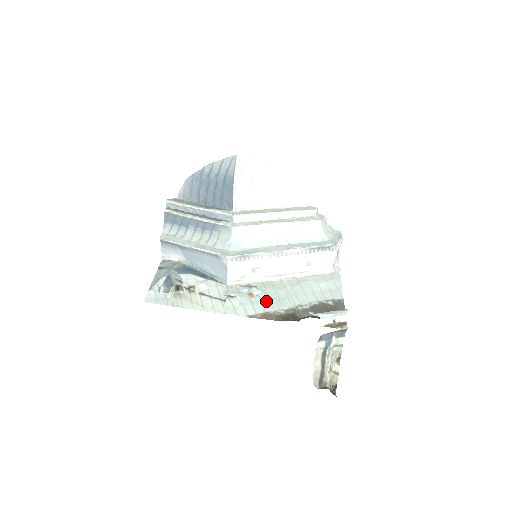
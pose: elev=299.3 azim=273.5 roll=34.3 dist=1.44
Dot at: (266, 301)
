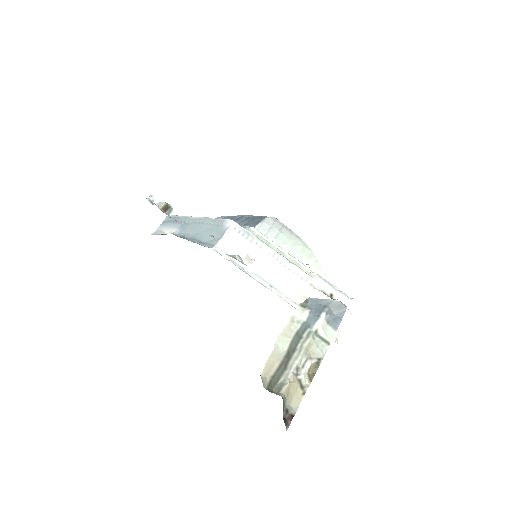
Dot at: occluded
